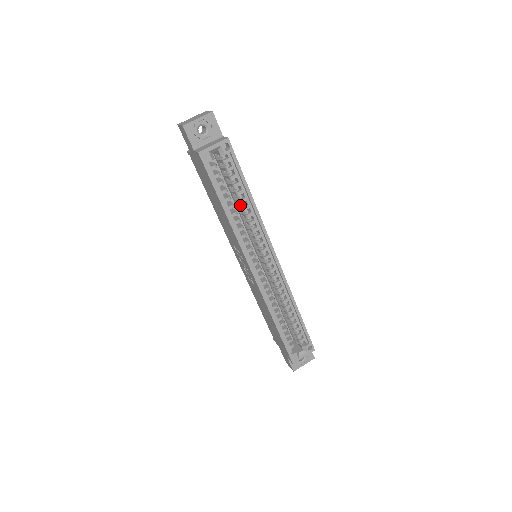
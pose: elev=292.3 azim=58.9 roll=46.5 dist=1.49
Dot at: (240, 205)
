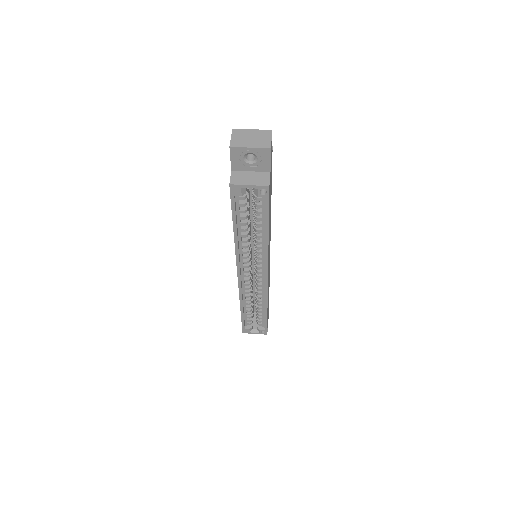
Dot at: (255, 230)
